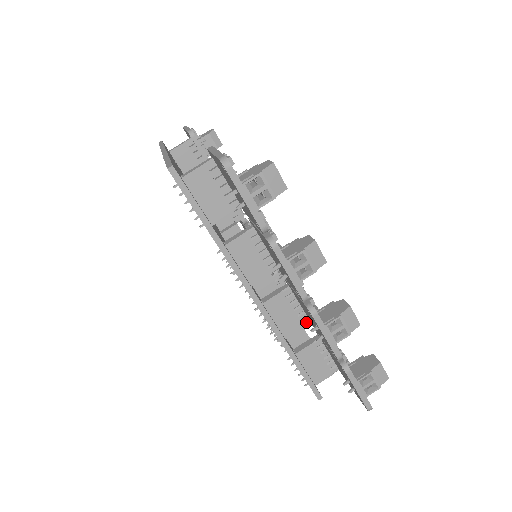
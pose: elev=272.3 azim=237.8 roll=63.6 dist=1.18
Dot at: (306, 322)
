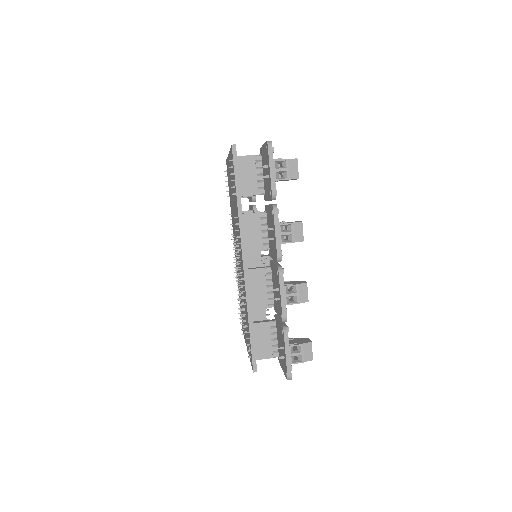
Dot at: (271, 301)
